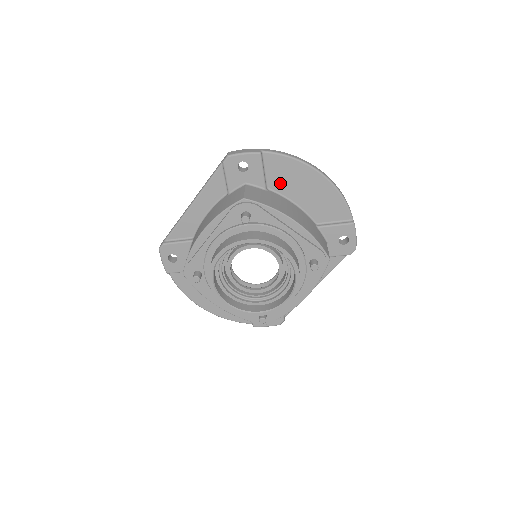
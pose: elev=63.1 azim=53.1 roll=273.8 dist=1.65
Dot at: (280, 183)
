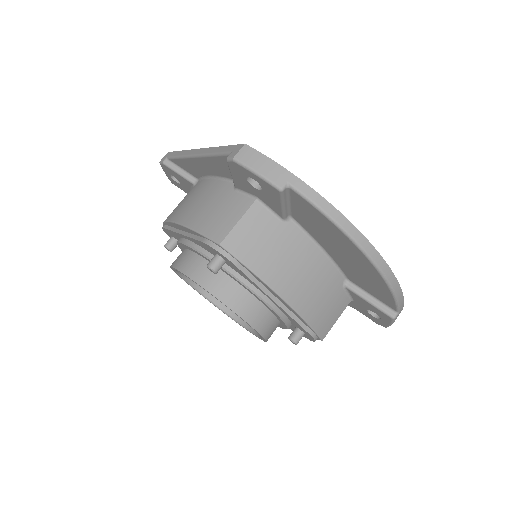
Dot at: (309, 225)
